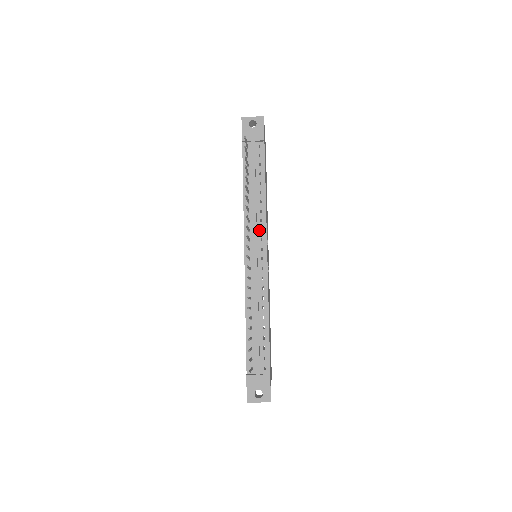
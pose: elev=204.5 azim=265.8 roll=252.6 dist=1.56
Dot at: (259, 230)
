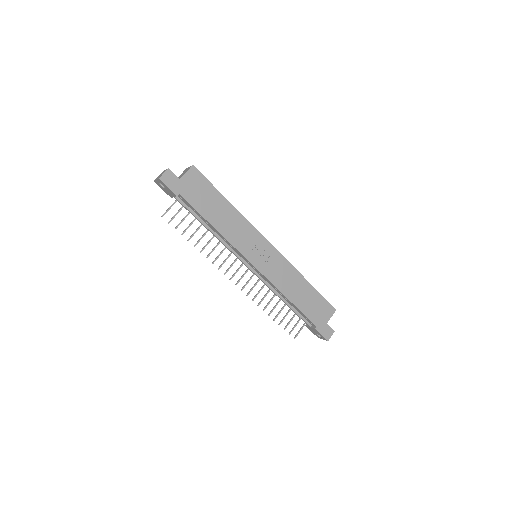
Dot at: (236, 252)
